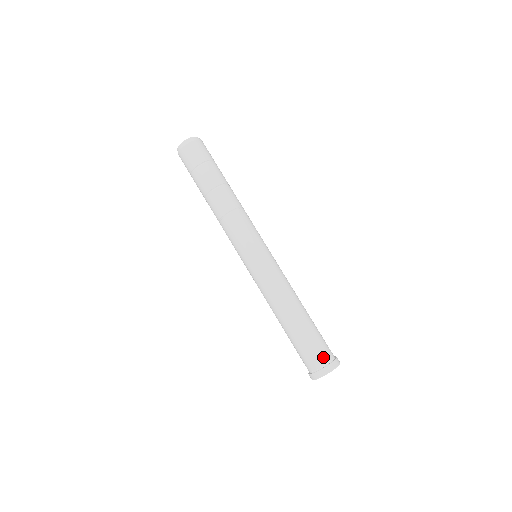
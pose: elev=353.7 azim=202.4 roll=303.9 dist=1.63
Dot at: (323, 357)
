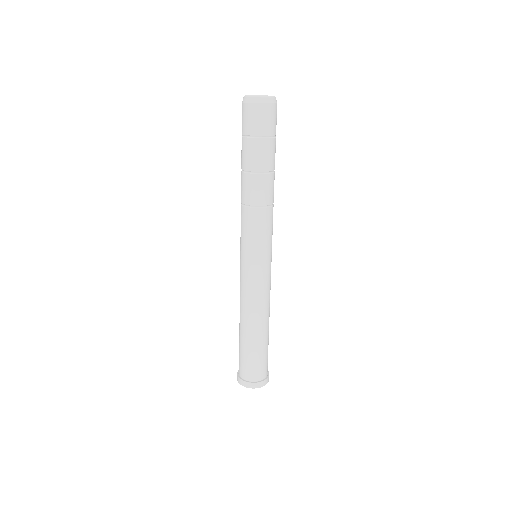
Dot at: (245, 373)
